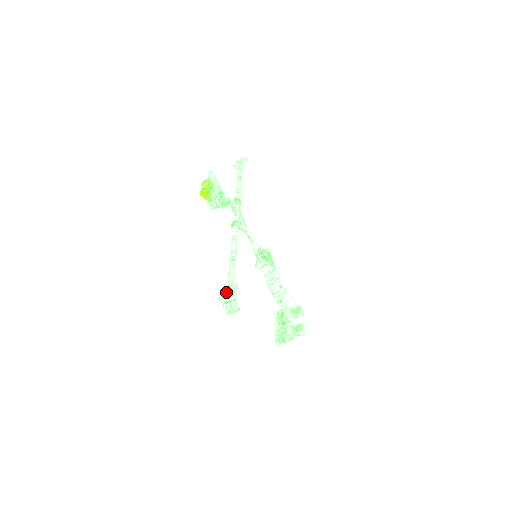
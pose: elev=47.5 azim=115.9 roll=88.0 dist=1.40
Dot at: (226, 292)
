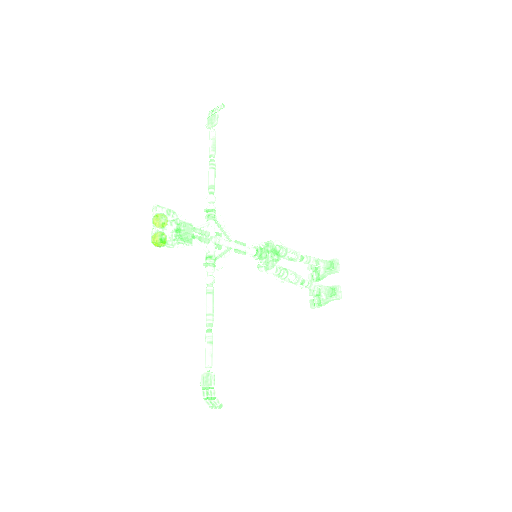
Dot at: (204, 385)
